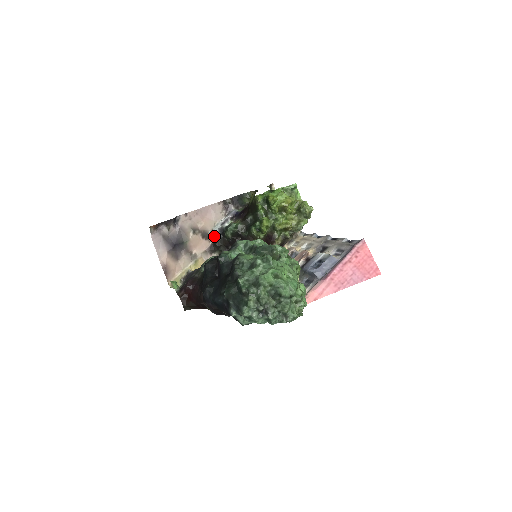
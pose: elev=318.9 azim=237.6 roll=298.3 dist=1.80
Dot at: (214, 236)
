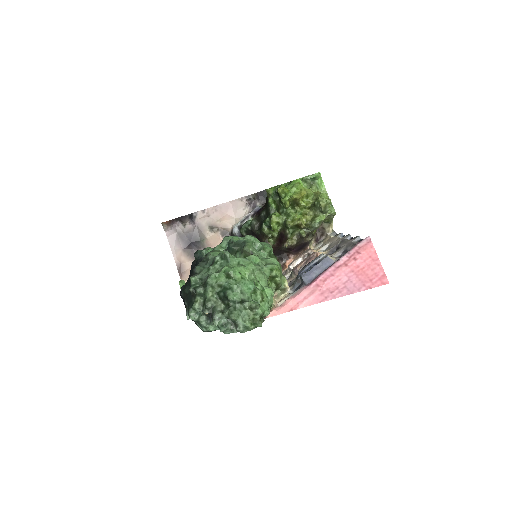
Dot at: (234, 235)
